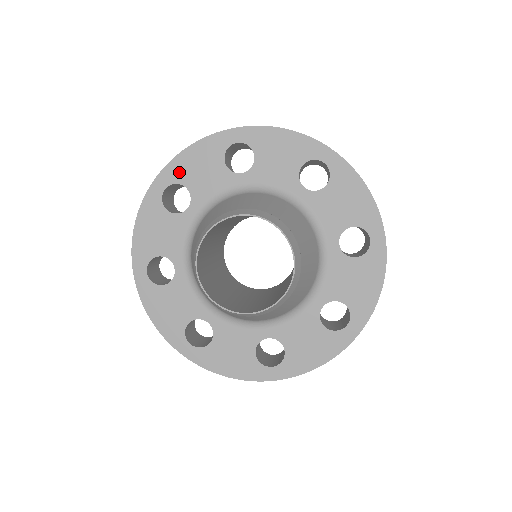
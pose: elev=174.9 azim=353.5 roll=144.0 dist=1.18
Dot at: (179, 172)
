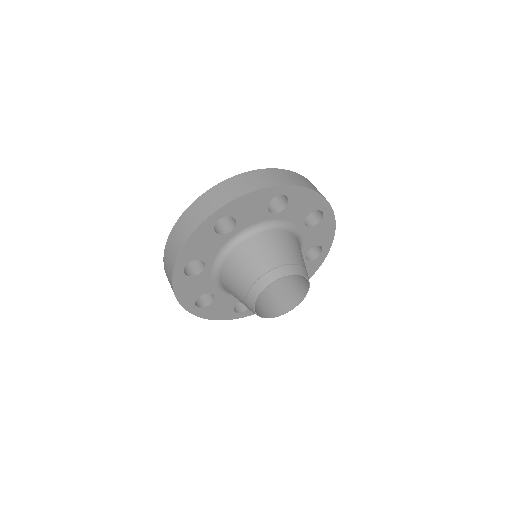
Dot at: (188, 256)
